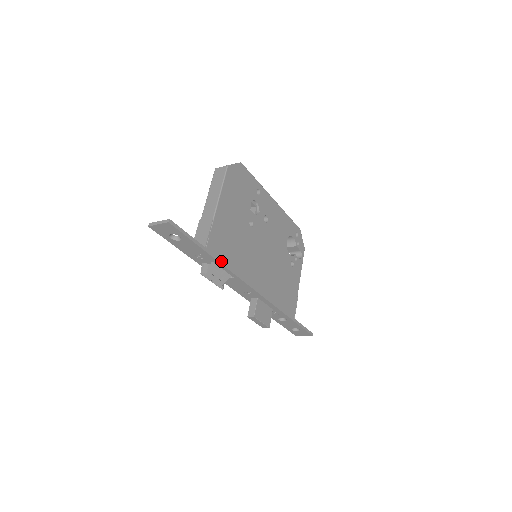
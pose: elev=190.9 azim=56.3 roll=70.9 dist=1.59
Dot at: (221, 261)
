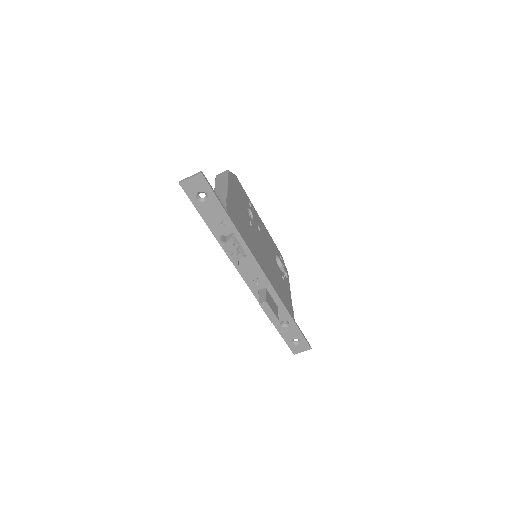
Dot at: occluded
